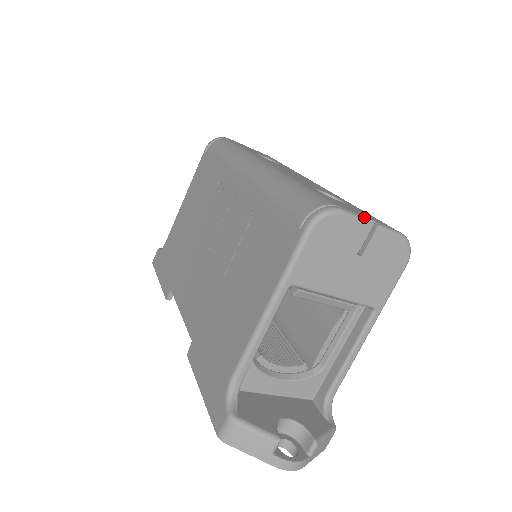
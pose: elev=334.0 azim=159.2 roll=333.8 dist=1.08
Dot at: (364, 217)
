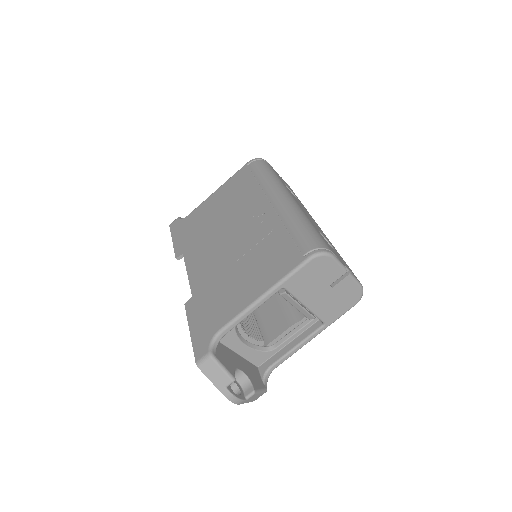
Dot at: (344, 265)
